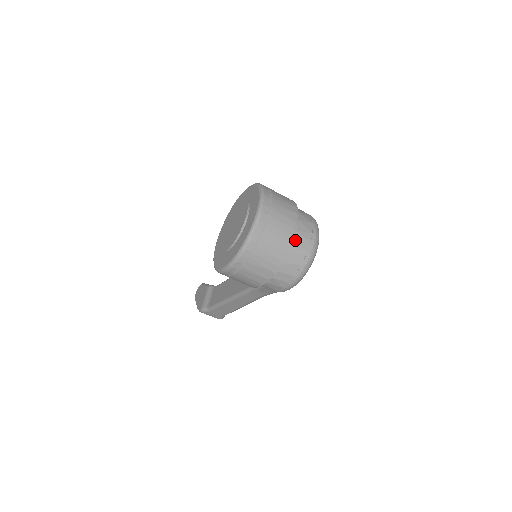
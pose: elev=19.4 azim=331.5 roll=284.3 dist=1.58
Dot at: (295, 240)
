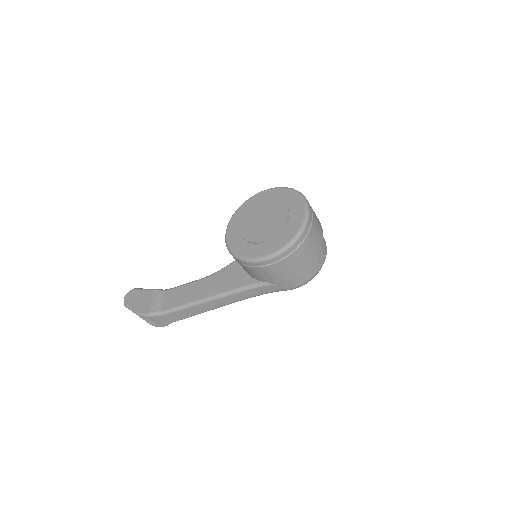
Dot at: occluded
